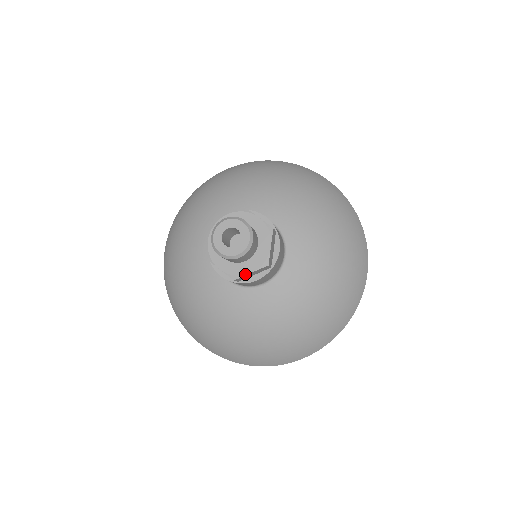
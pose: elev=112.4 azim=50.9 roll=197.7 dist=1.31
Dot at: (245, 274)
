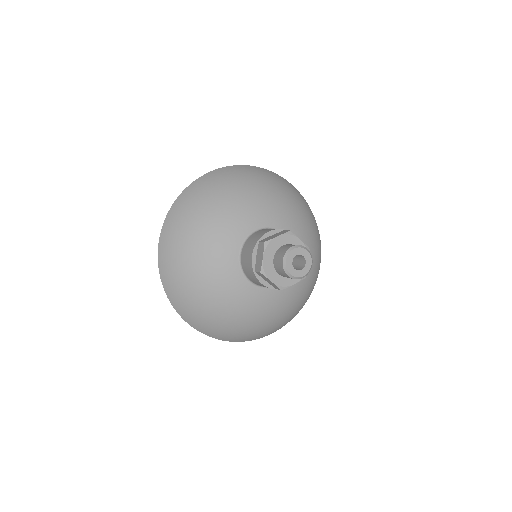
Dot at: (290, 285)
